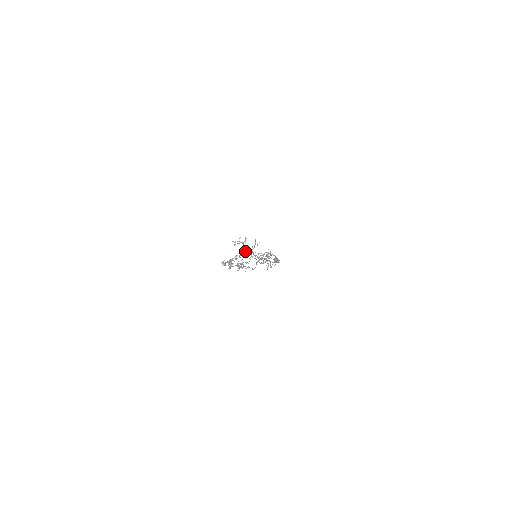
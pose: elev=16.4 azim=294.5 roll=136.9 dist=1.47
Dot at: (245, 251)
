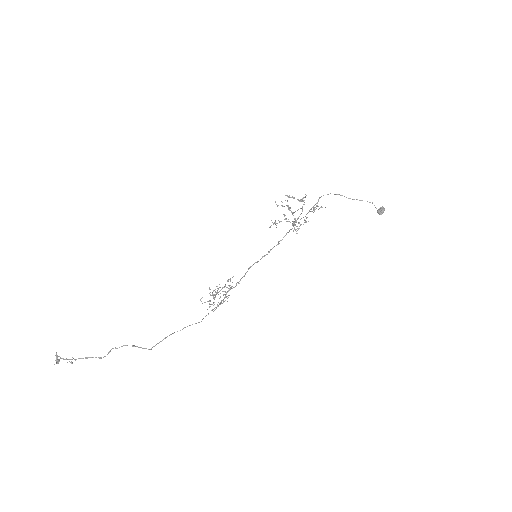
Dot at: occluded
